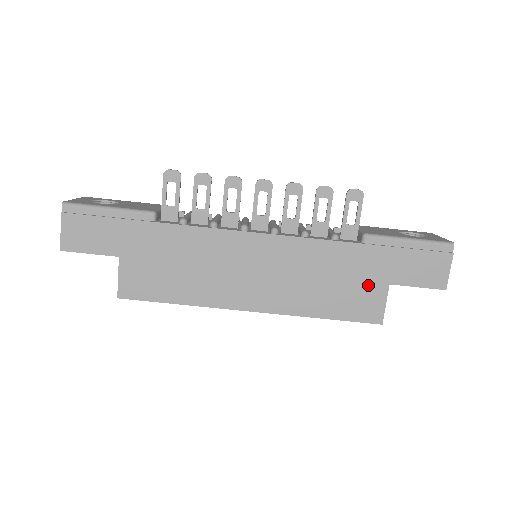
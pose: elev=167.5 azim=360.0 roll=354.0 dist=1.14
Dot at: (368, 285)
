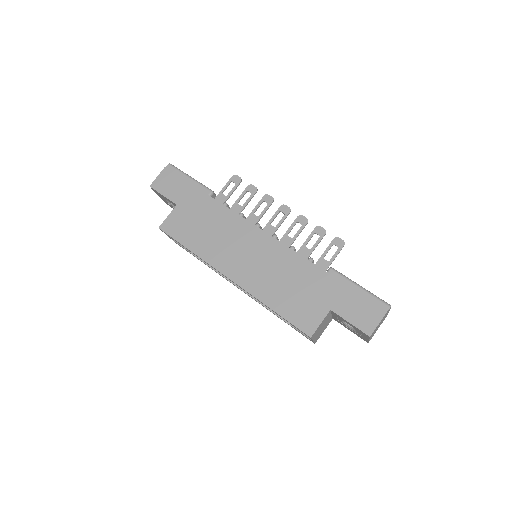
Dot at: (315, 302)
